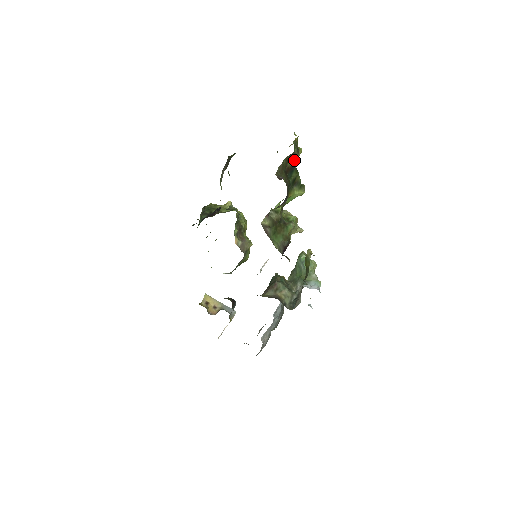
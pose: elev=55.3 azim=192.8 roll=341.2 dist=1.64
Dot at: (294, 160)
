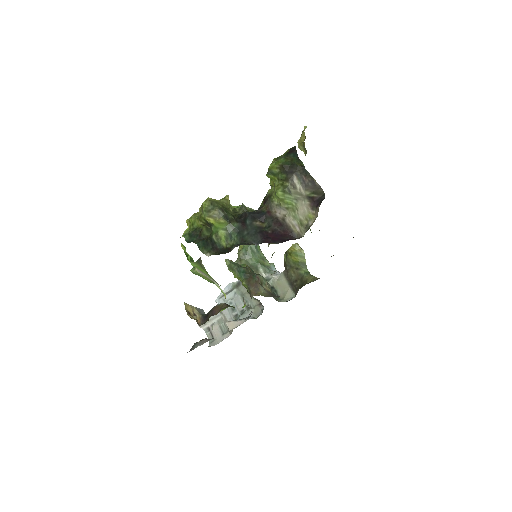
Dot at: occluded
